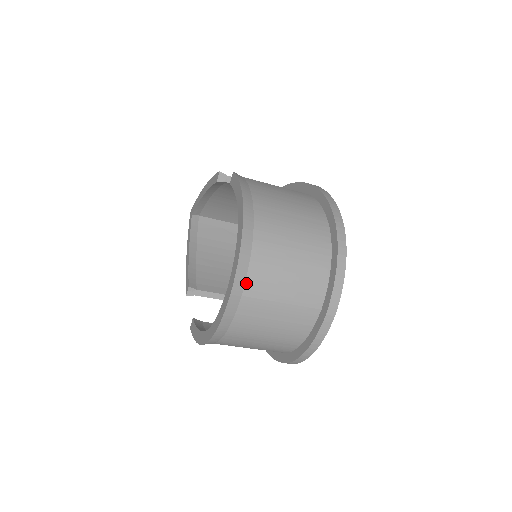
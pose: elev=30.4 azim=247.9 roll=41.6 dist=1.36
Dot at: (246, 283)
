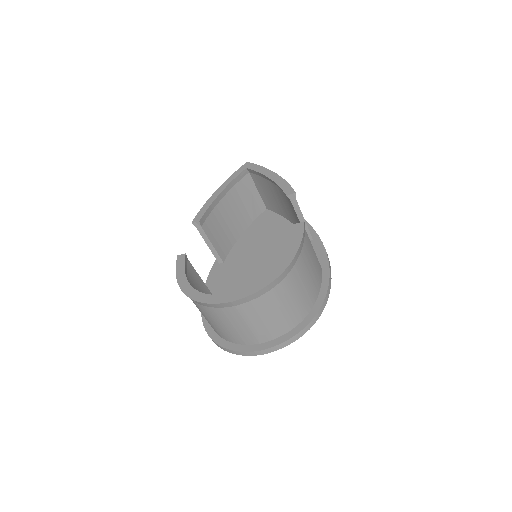
Dot at: (245, 304)
